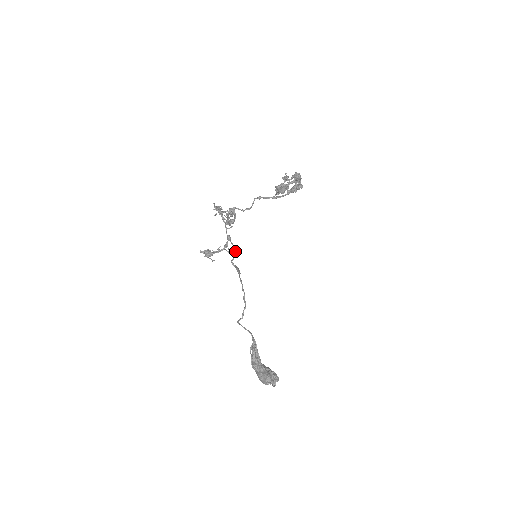
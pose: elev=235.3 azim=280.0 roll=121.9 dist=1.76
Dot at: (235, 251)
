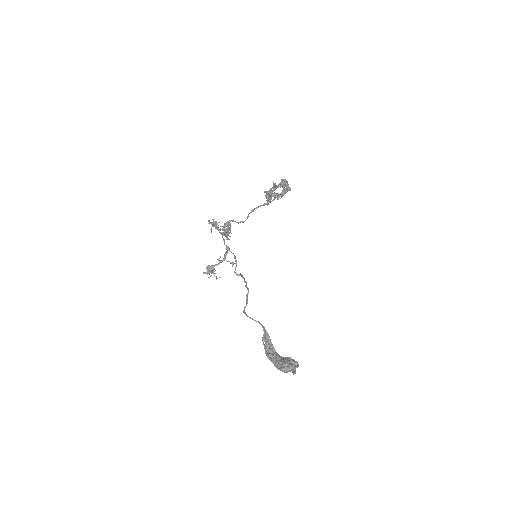
Dot at: occluded
